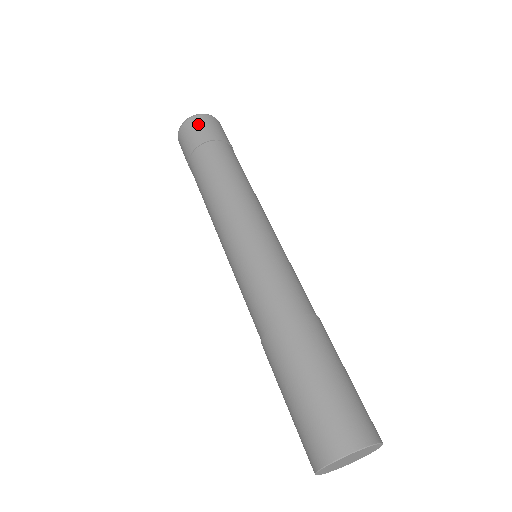
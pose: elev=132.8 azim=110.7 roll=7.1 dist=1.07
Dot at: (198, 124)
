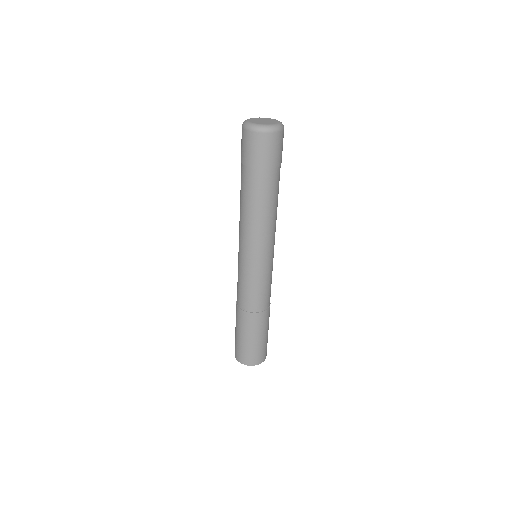
Dot at: (257, 144)
